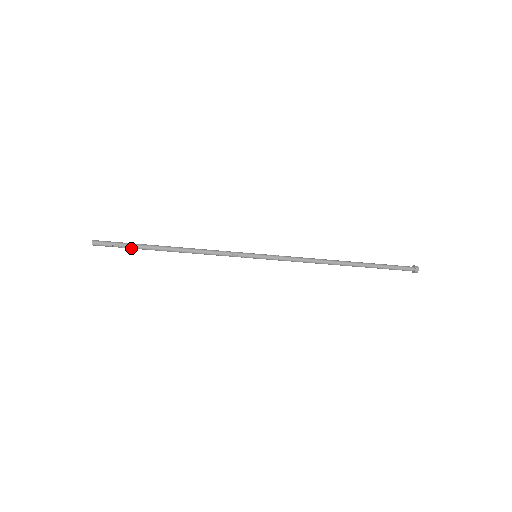
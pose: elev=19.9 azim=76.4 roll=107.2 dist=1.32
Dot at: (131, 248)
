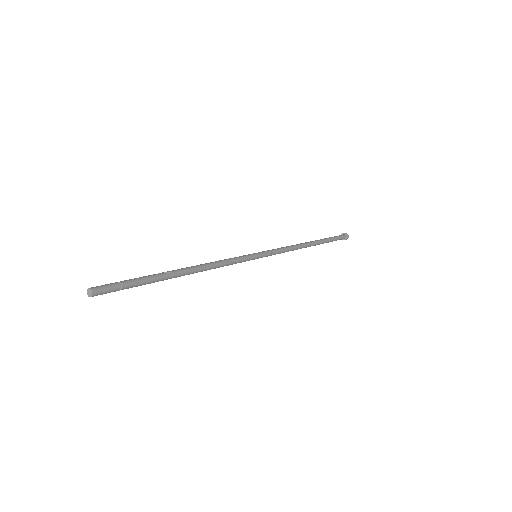
Dot at: (139, 283)
